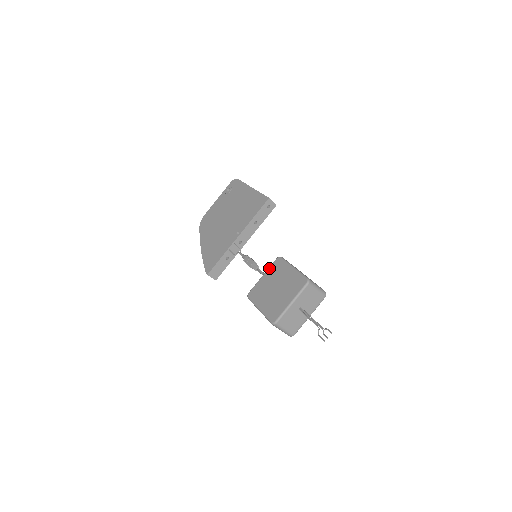
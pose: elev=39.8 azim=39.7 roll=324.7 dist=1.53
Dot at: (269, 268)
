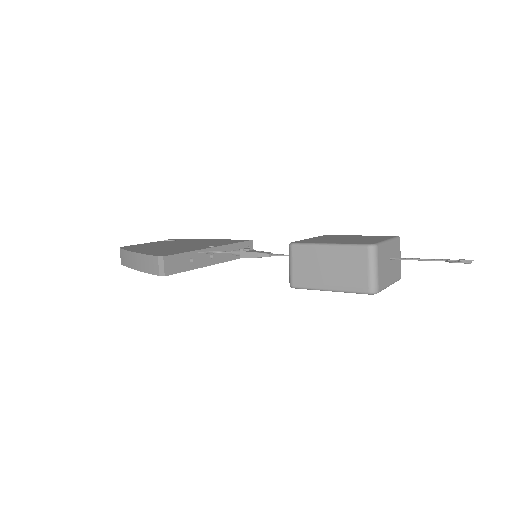
Dot at: occluded
